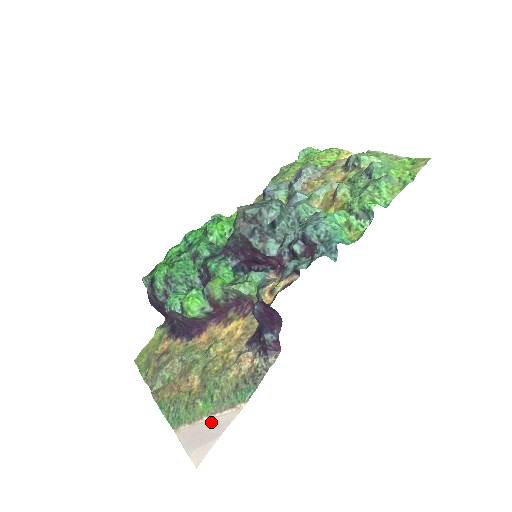
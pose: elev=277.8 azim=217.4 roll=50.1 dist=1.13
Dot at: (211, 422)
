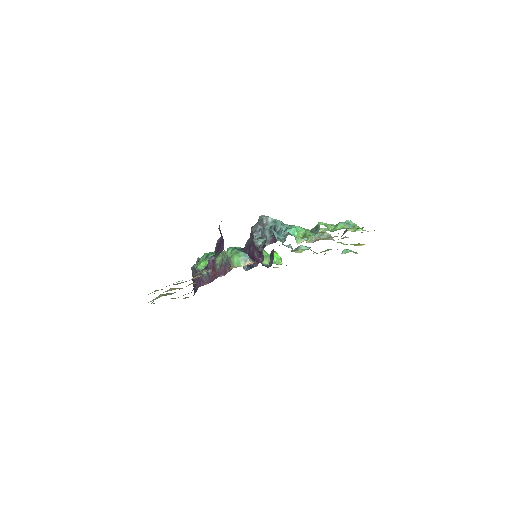
Dot at: occluded
